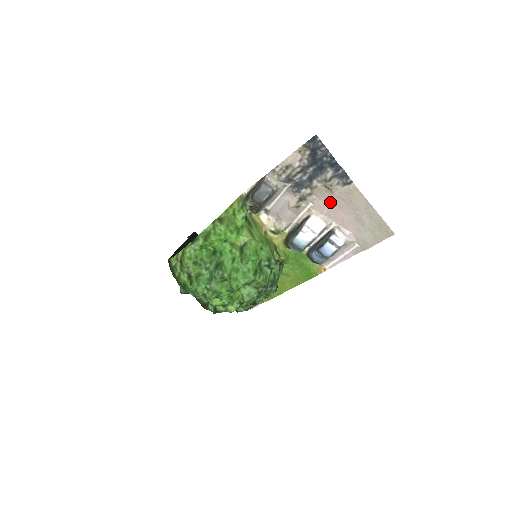
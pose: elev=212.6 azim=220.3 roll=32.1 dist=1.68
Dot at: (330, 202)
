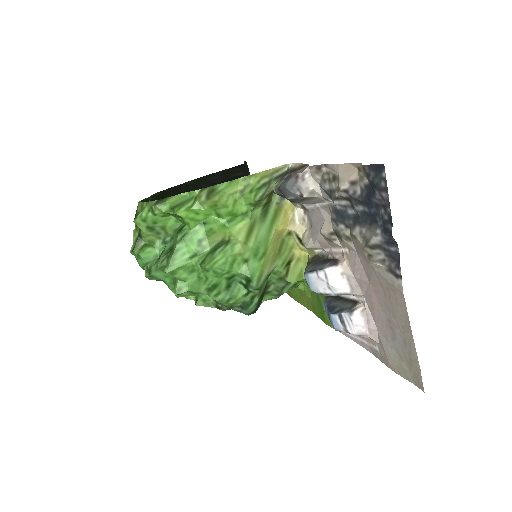
Dot at: (367, 271)
